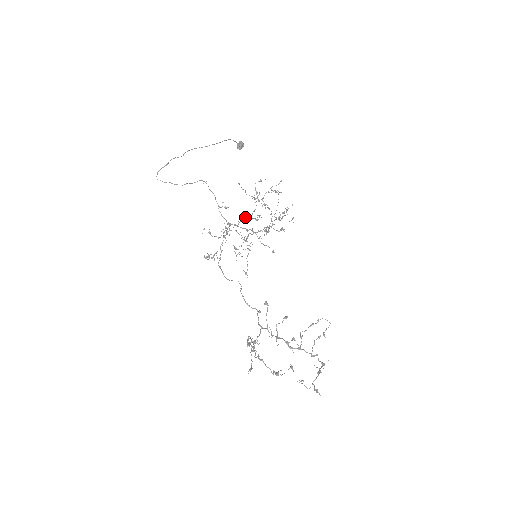
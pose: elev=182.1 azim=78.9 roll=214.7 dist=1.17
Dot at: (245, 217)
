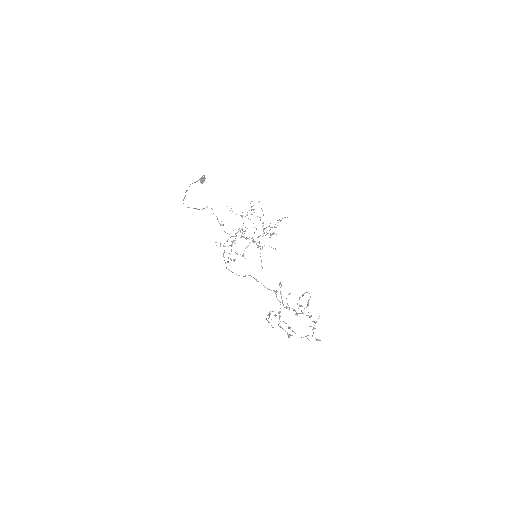
Dot at: (239, 230)
